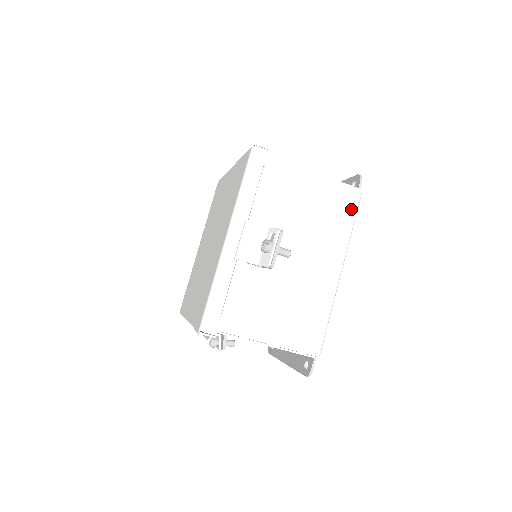
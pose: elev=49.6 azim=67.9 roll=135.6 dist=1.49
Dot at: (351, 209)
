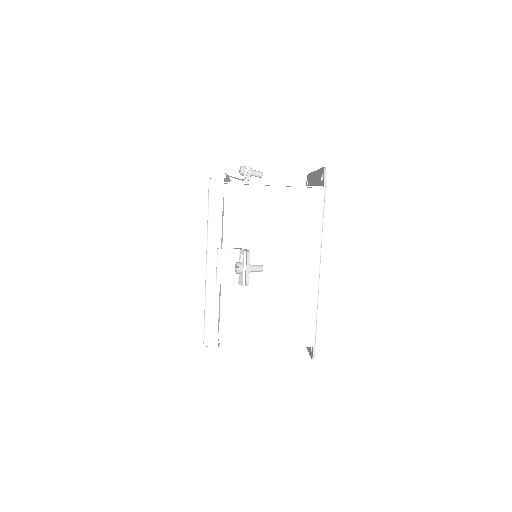
Dot at: (316, 209)
